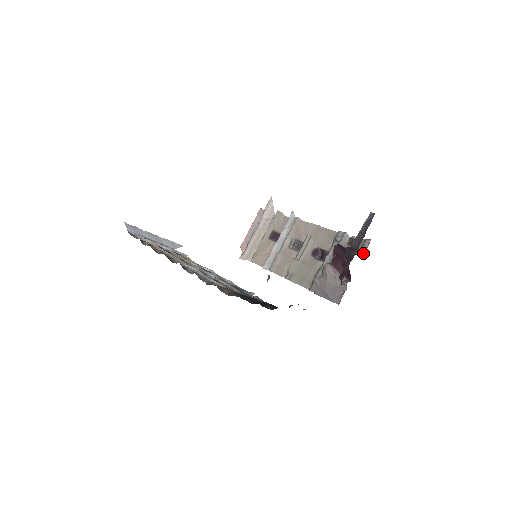
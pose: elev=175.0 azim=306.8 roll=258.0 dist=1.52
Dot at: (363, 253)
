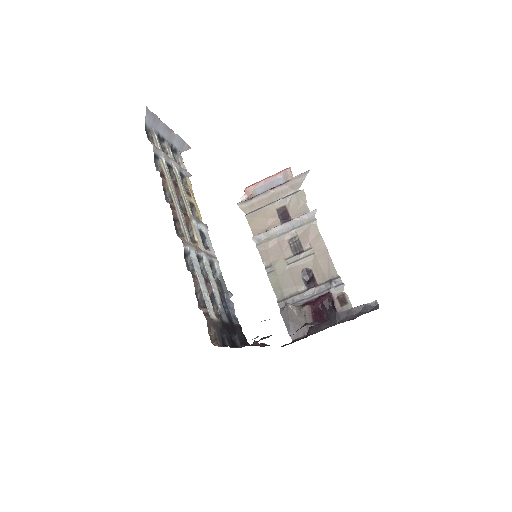
Dot at: occluded
